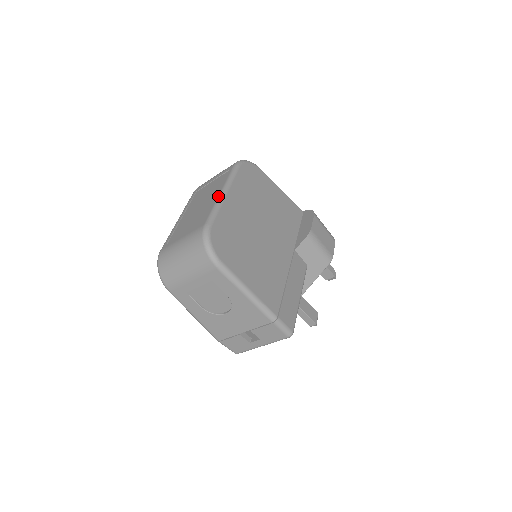
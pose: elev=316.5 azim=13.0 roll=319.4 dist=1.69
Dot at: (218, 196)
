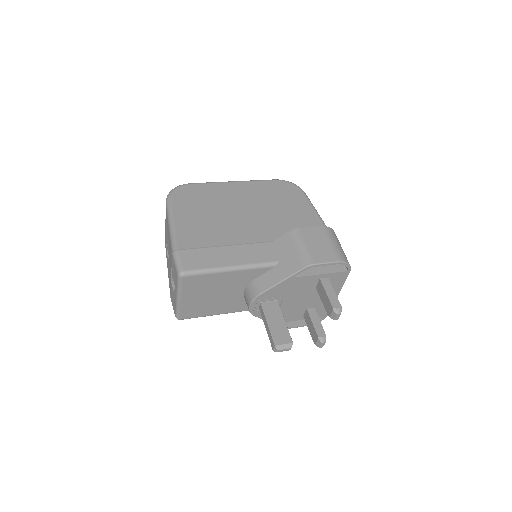
Dot at: occluded
